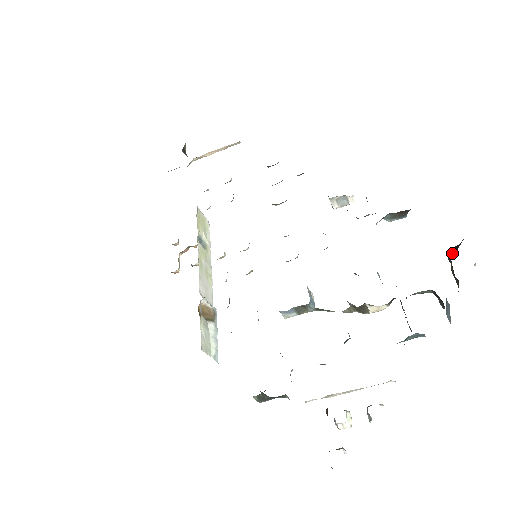
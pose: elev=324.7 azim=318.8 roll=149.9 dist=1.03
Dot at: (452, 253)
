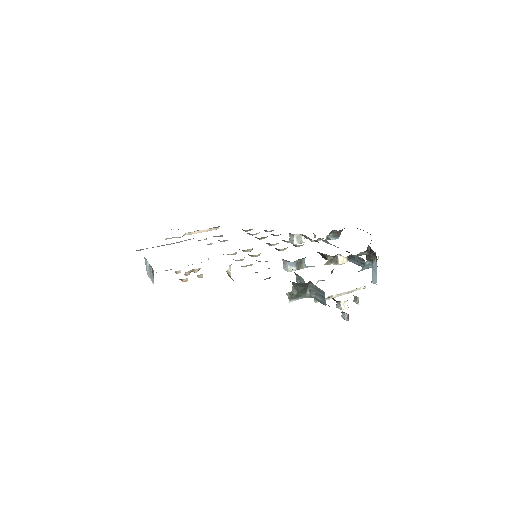
Dot at: (368, 246)
